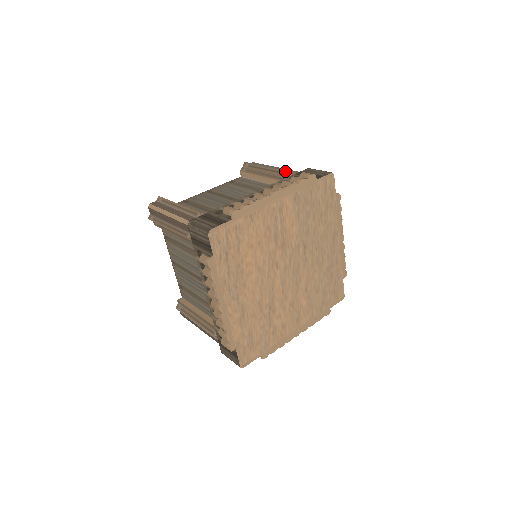
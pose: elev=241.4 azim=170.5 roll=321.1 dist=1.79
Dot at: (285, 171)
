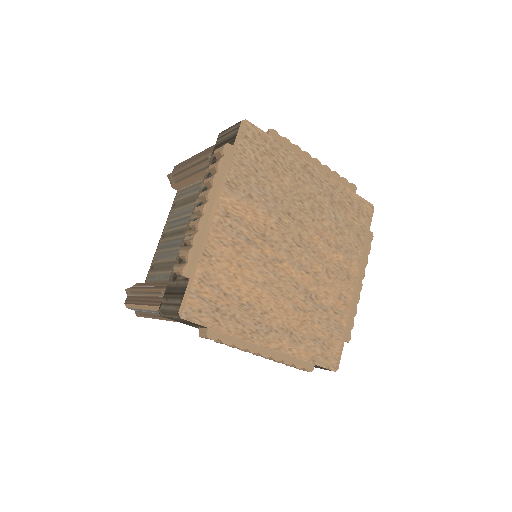
Dot at: (202, 158)
